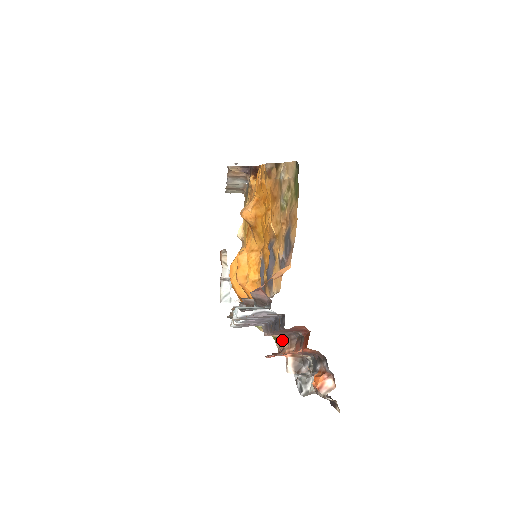
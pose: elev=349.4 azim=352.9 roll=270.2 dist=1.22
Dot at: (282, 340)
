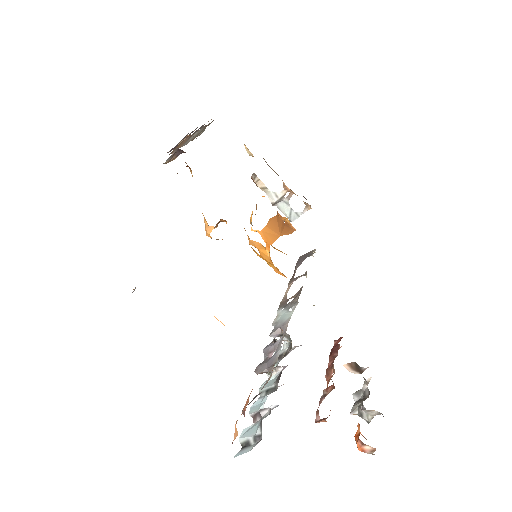
Dot at: occluded
